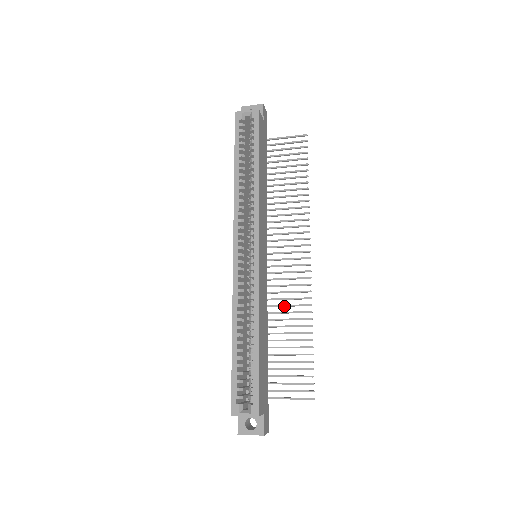
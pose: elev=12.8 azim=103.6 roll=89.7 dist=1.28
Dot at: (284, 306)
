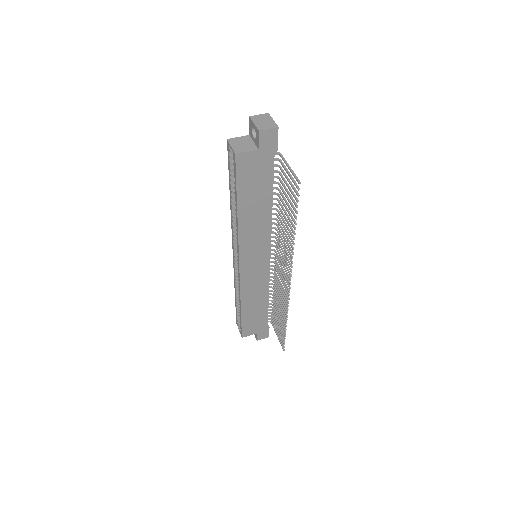
Dot at: (278, 293)
